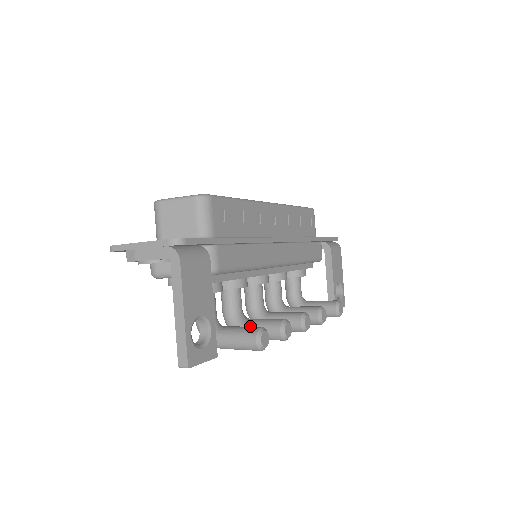
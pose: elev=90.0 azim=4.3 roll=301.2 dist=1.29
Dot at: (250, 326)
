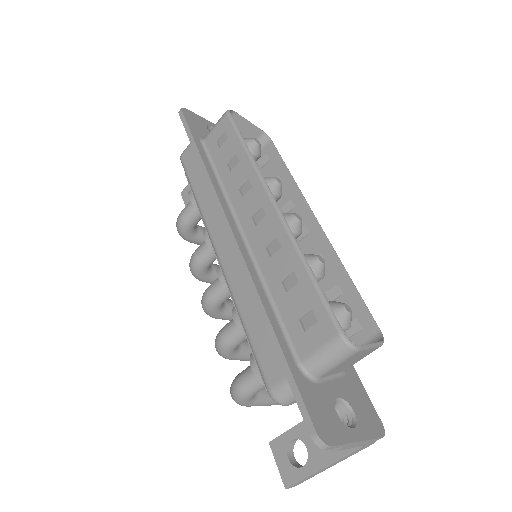
Dot at: (246, 356)
